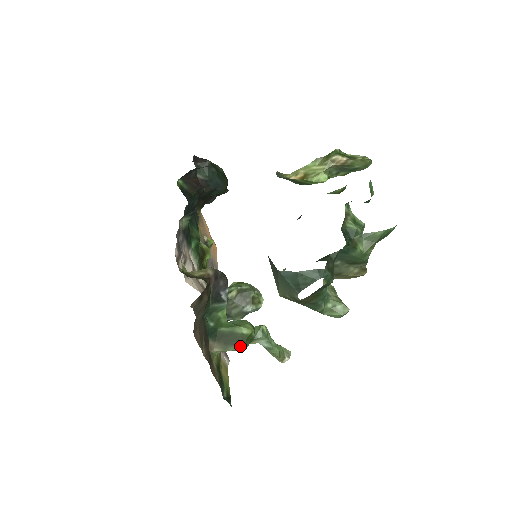
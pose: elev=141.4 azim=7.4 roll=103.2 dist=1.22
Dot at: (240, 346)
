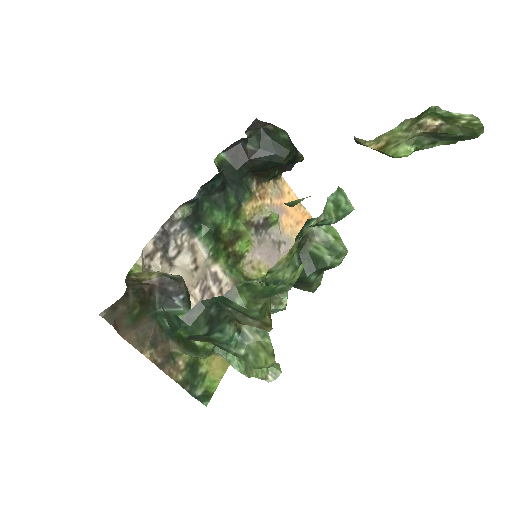
Dot at: (195, 355)
